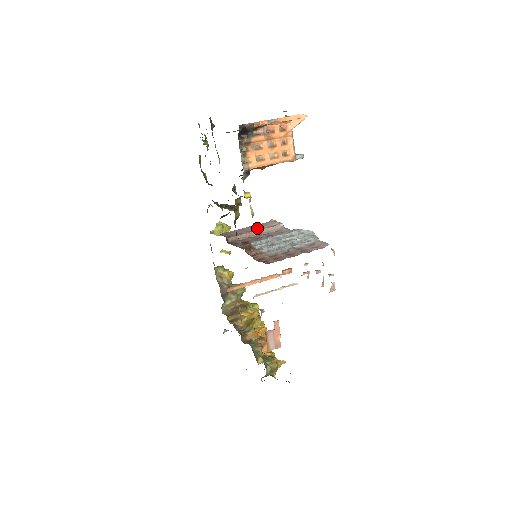
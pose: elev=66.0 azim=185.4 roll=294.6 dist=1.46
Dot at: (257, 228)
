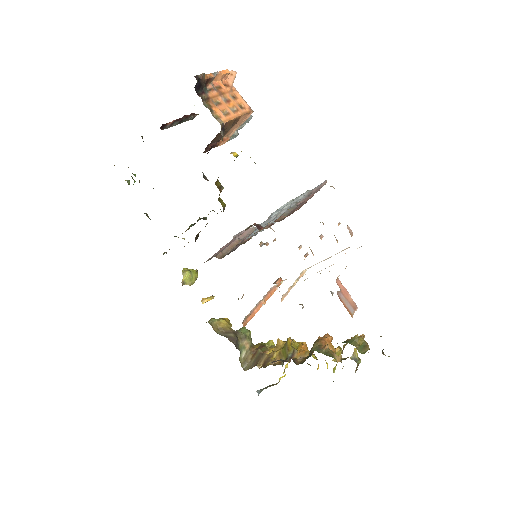
Dot at: occluded
